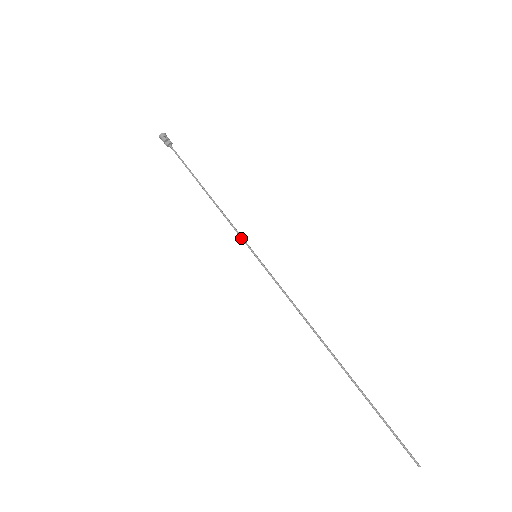
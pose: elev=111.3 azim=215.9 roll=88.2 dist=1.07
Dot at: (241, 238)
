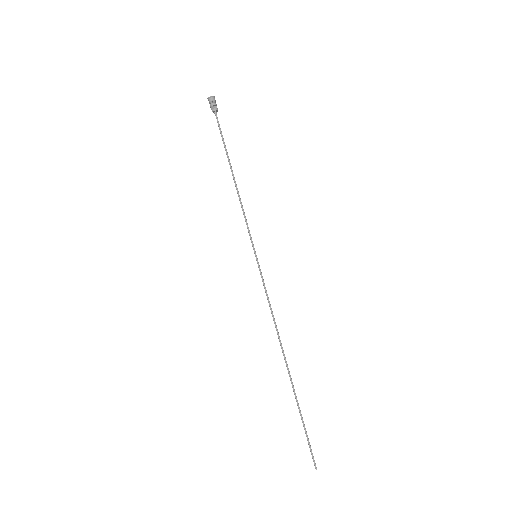
Dot at: (249, 234)
